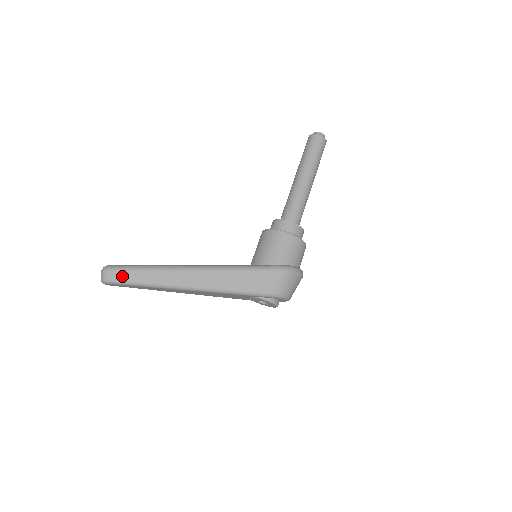
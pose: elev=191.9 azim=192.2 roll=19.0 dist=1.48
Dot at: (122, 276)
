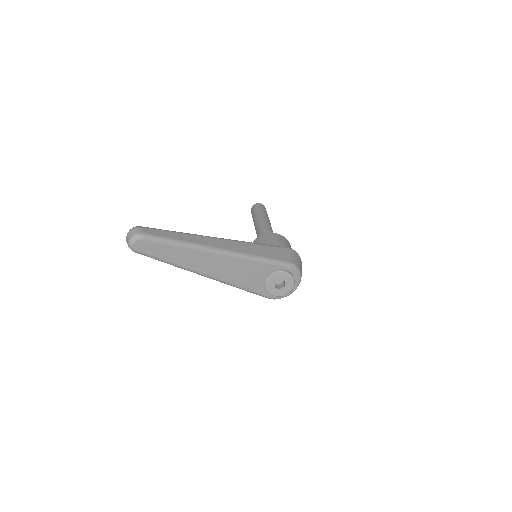
Dot at: (155, 233)
